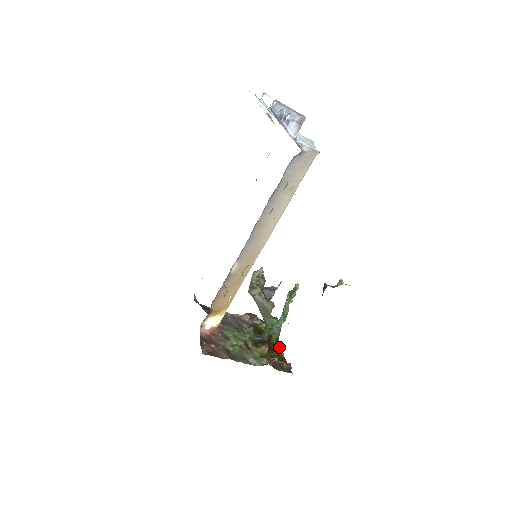
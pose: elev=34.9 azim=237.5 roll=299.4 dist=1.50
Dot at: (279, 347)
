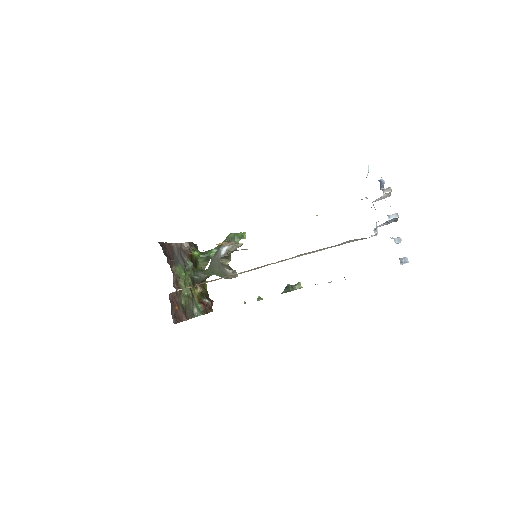
Dot at: occluded
